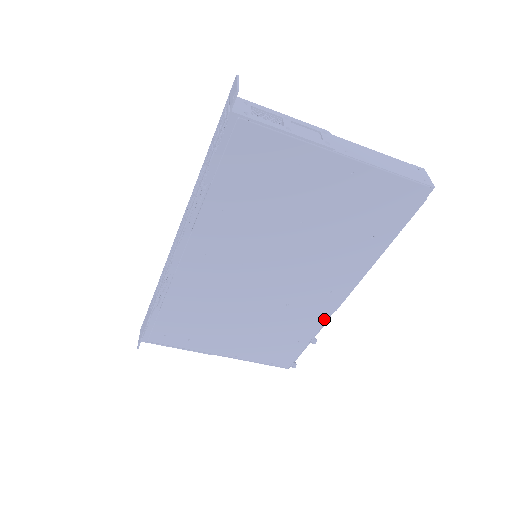
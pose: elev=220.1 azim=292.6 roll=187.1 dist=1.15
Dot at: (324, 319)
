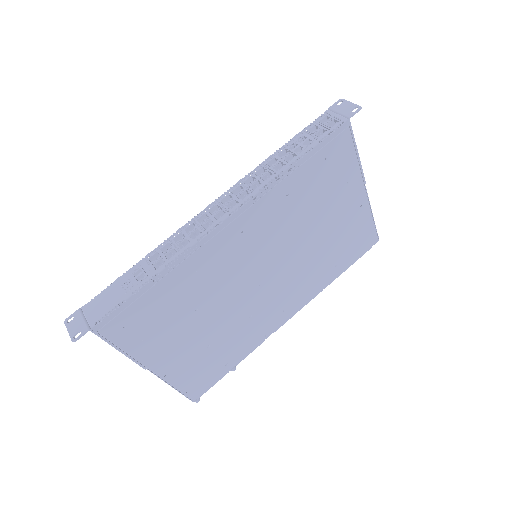
Dot at: (261, 341)
